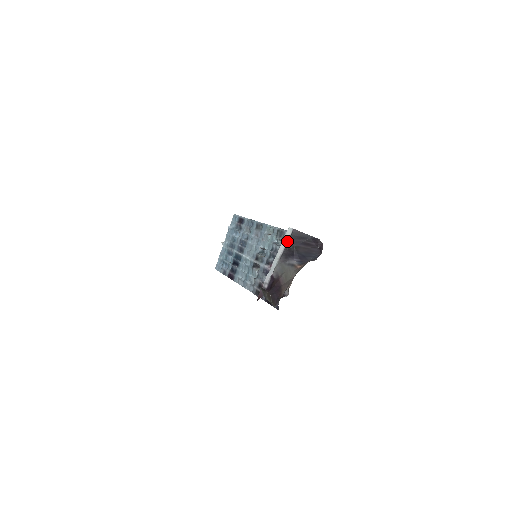
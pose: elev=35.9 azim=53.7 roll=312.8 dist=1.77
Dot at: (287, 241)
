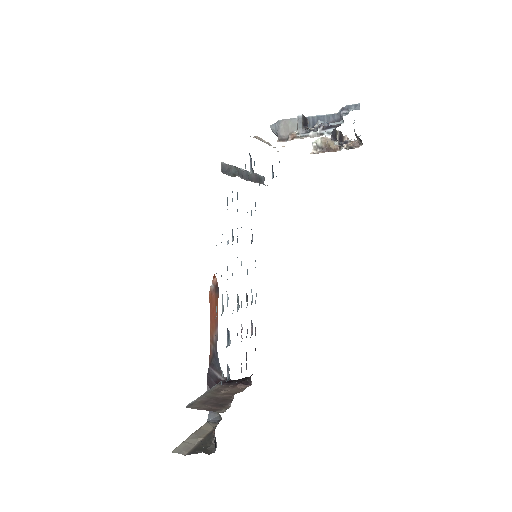
Dot at: occluded
